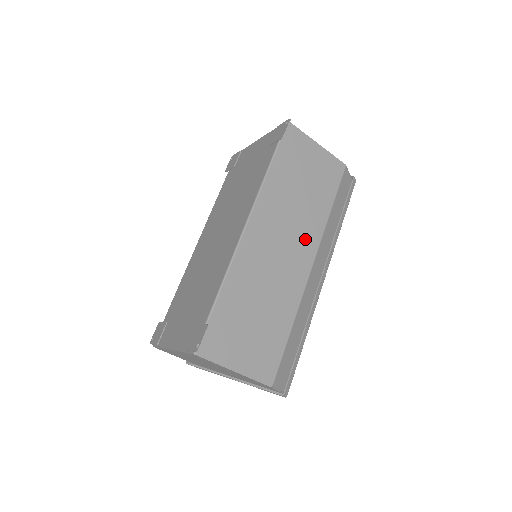
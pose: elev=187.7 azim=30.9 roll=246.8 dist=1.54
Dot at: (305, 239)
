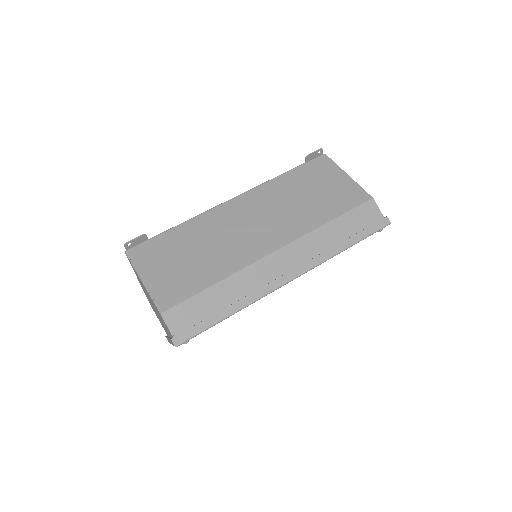
Dot at: (283, 229)
